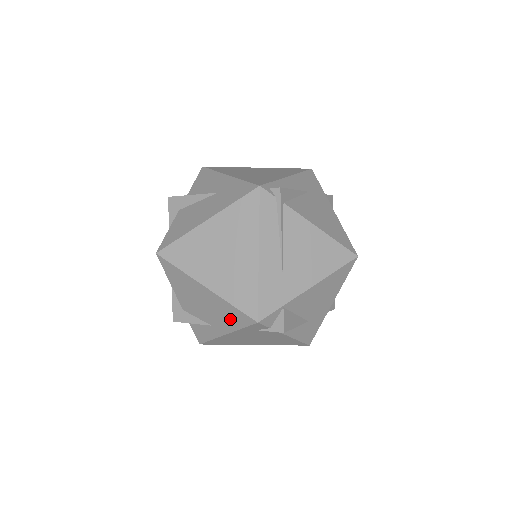
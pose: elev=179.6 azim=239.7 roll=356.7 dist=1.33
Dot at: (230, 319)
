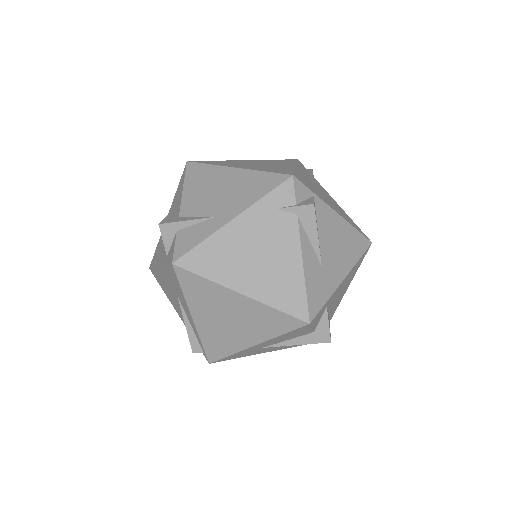
Dot at: (252, 191)
